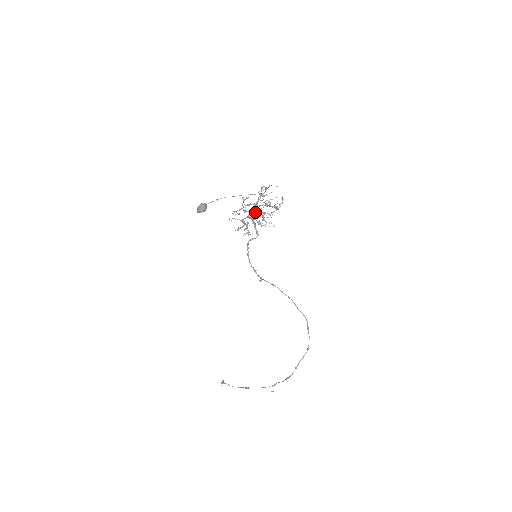
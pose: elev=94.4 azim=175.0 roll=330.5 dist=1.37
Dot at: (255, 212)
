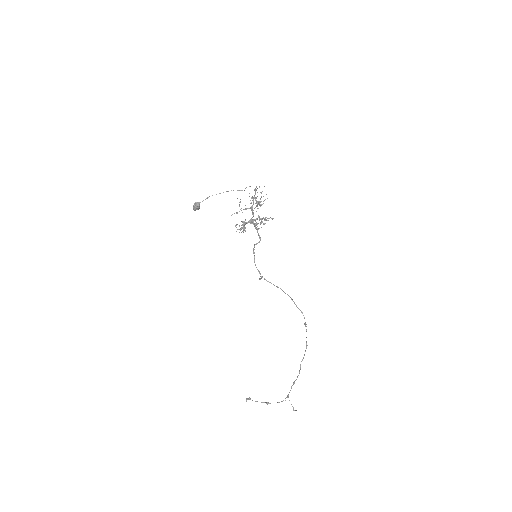
Dot at: (253, 216)
